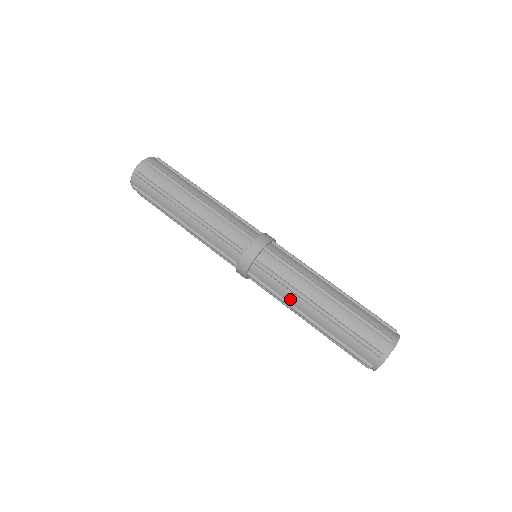
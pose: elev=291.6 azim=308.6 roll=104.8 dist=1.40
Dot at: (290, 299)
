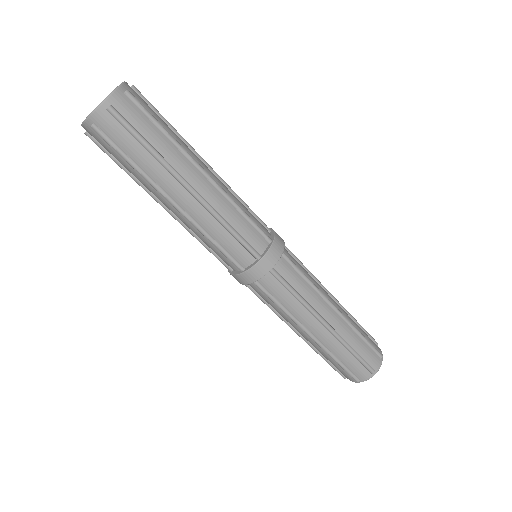
Dot at: (299, 314)
